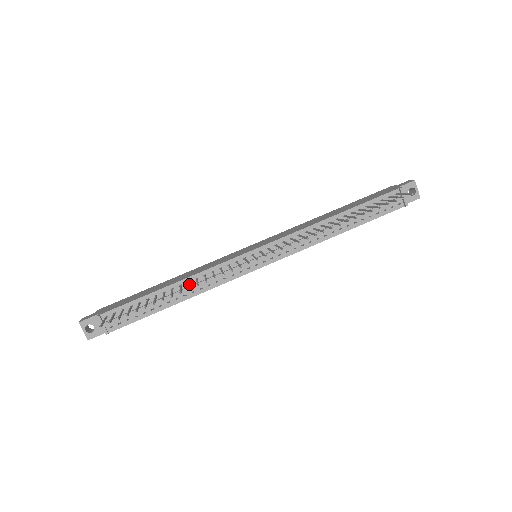
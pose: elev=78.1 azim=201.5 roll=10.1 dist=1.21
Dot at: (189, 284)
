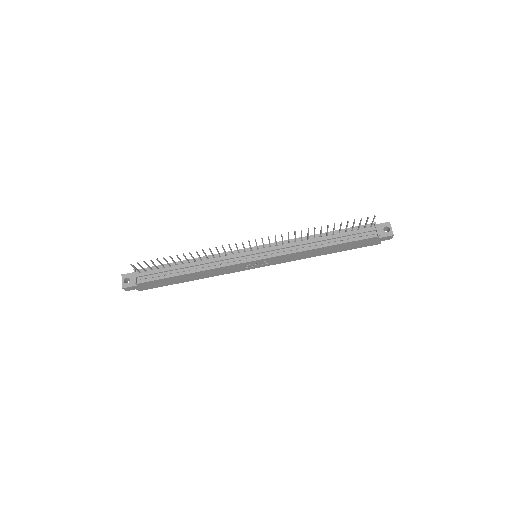
Dot at: occluded
